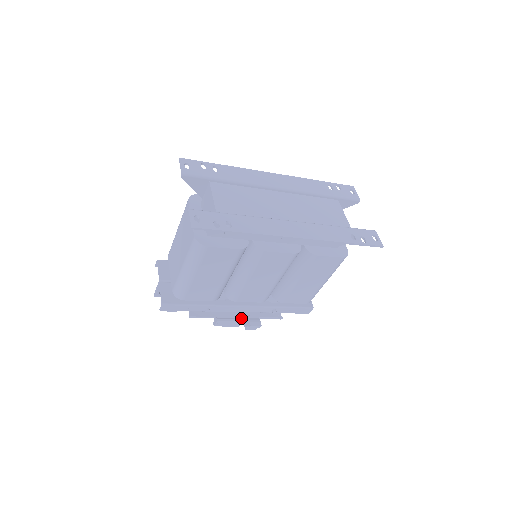
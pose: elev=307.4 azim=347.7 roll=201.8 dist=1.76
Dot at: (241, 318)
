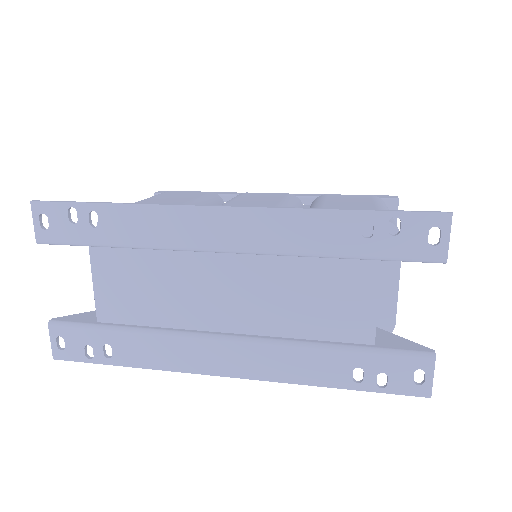
Dot at: occluded
